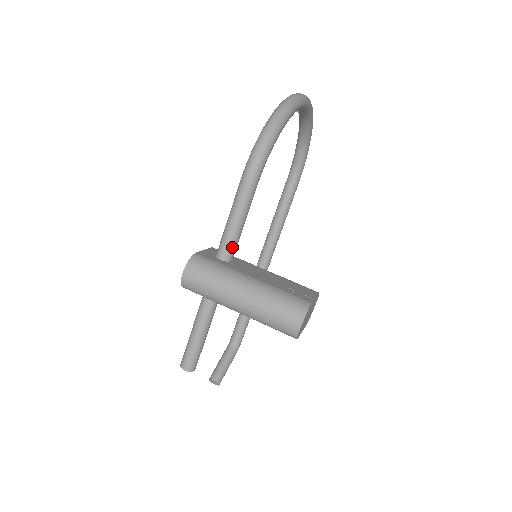
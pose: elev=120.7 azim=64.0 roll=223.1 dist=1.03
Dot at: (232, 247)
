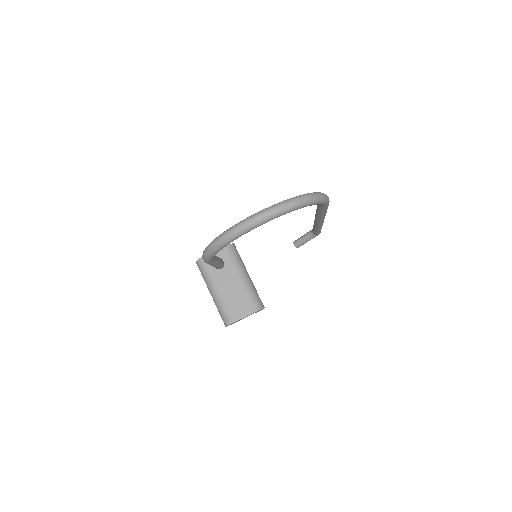
Dot at: (216, 267)
